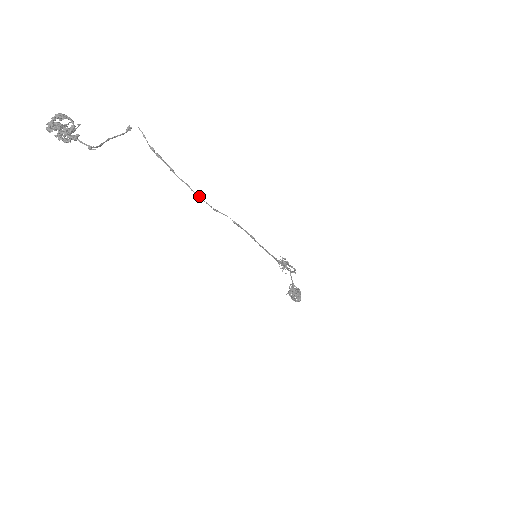
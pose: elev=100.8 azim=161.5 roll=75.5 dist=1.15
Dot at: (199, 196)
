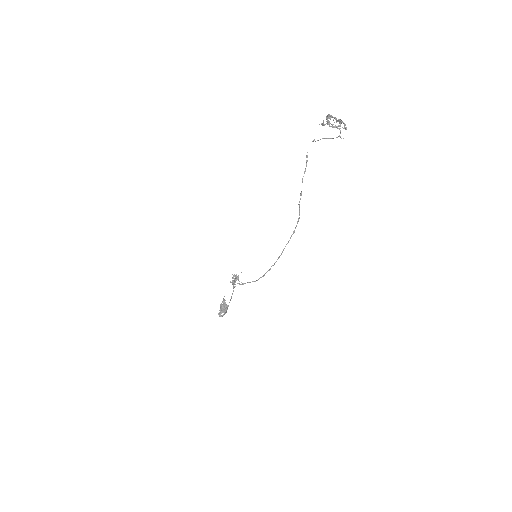
Dot at: occluded
